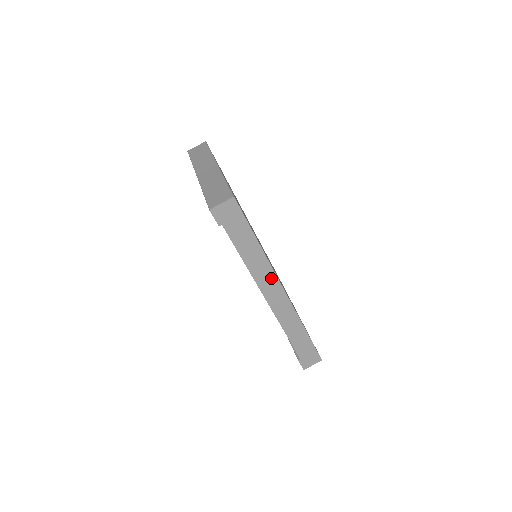
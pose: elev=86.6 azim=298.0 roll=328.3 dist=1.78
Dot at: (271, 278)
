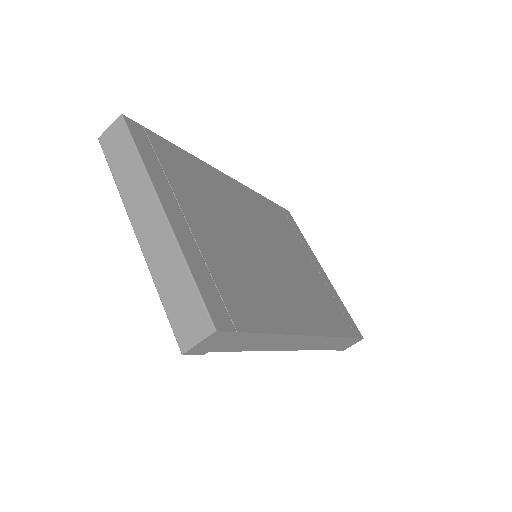
Dot at: (293, 339)
